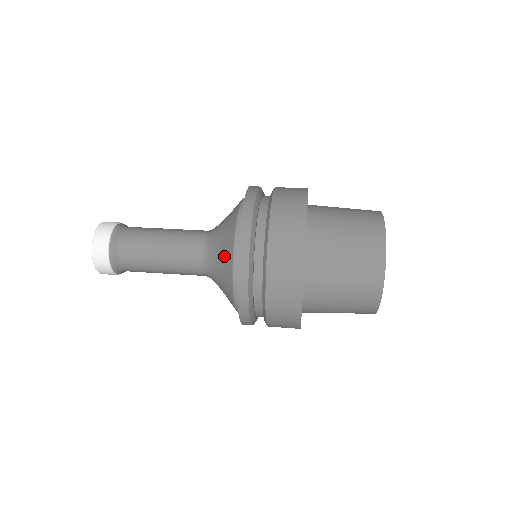
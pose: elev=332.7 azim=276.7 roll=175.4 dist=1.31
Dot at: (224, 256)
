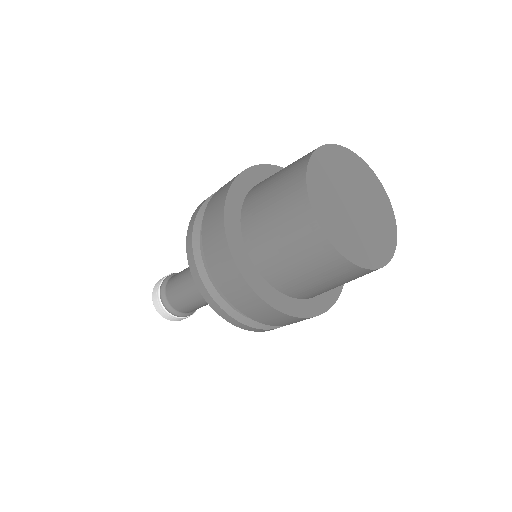
Dot at: occluded
